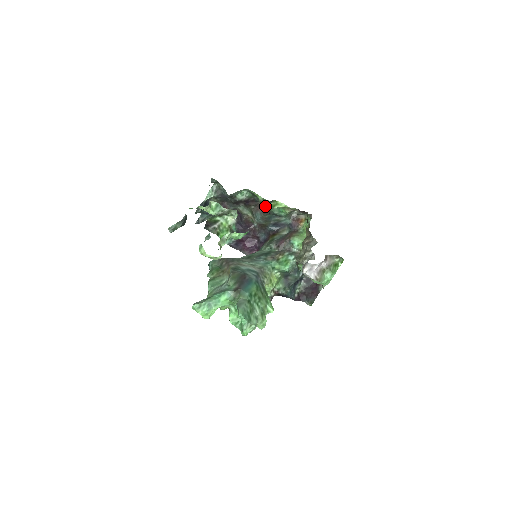
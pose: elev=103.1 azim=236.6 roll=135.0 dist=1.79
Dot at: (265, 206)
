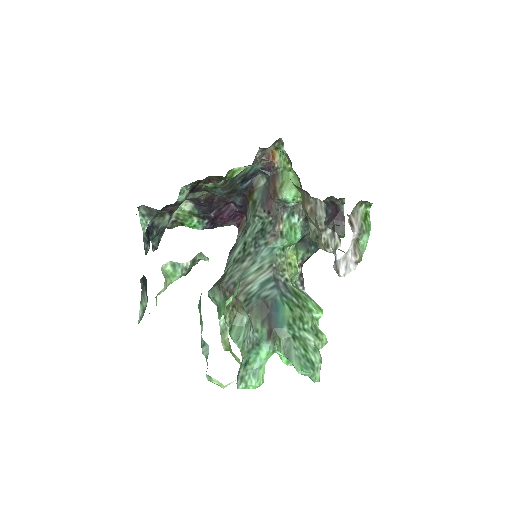
Dot at: occluded
